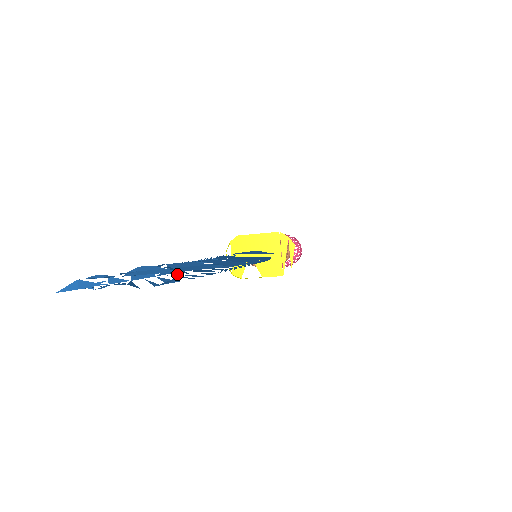
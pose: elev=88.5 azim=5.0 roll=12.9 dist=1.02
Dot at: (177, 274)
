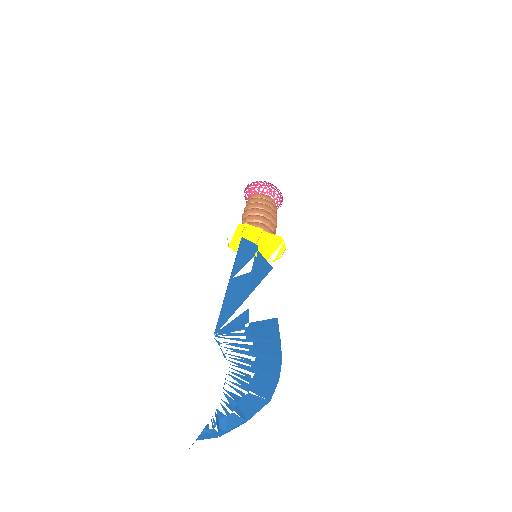
Dot at: occluded
